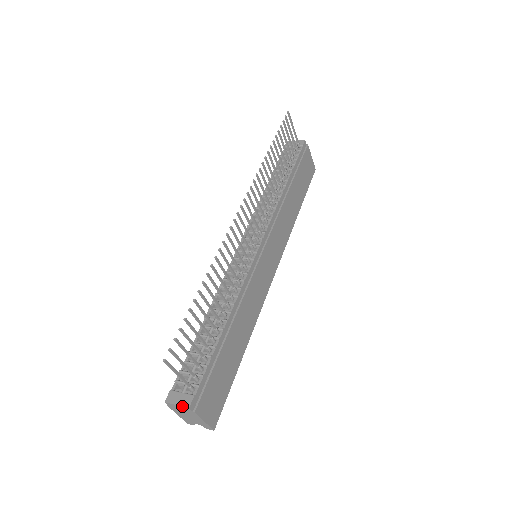
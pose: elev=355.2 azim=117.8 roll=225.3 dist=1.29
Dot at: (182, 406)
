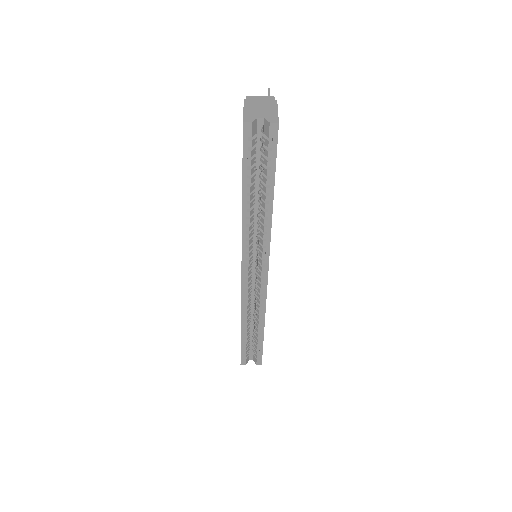
Dot at: (267, 96)
